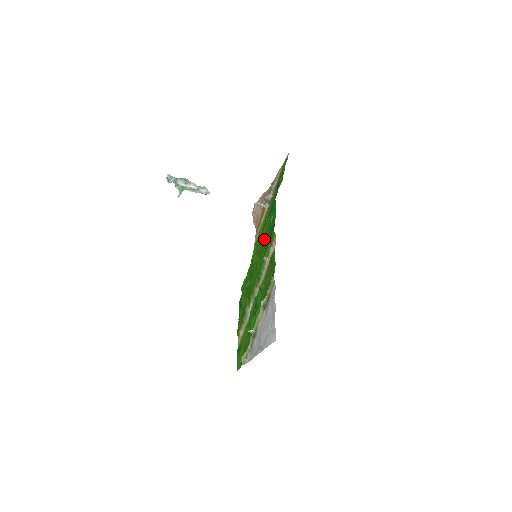
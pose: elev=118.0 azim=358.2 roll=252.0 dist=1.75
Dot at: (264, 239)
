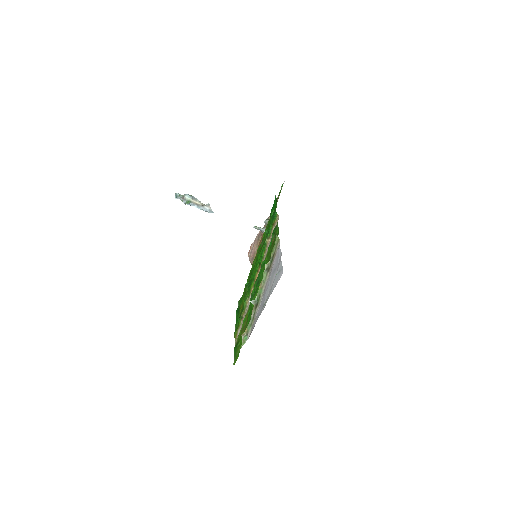
Dot at: occluded
